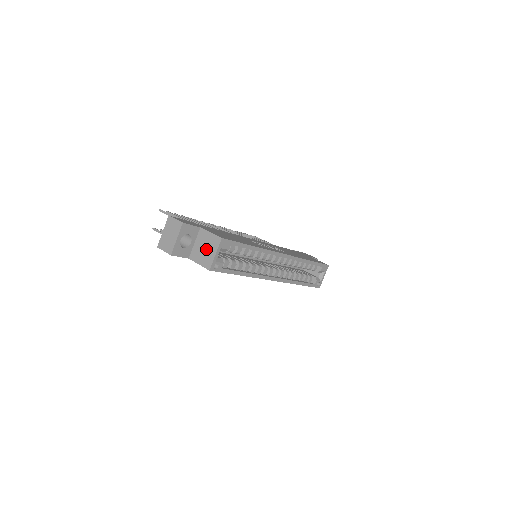
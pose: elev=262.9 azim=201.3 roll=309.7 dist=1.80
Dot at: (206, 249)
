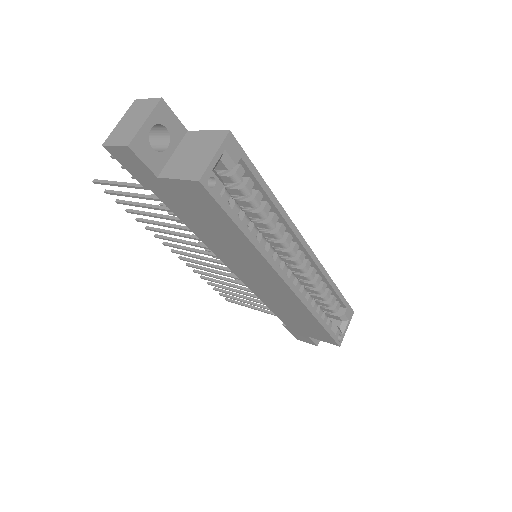
Dot at: (196, 153)
